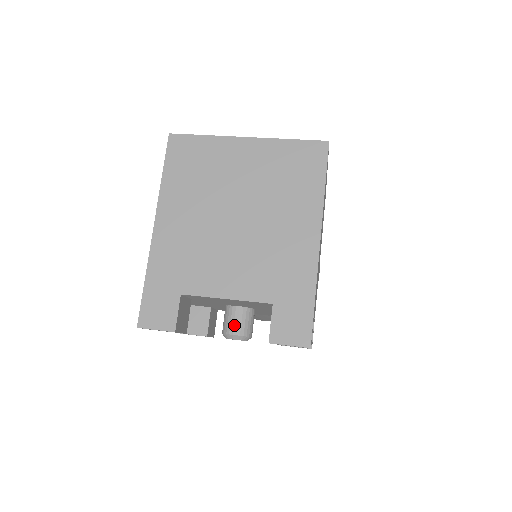
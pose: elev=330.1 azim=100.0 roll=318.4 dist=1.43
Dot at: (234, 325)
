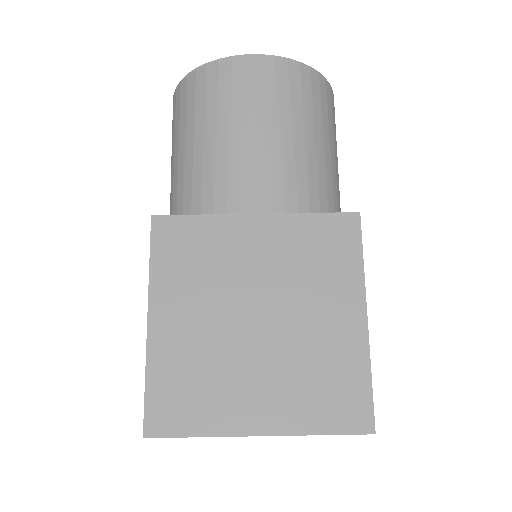
Dot at: occluded
